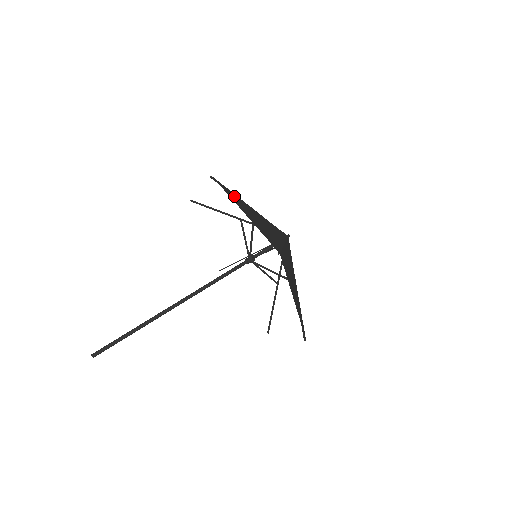
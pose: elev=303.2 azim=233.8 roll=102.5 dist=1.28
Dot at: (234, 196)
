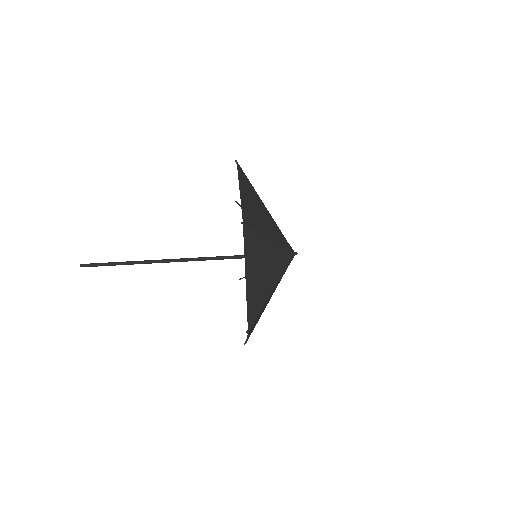
Dot at: (248, 184)
